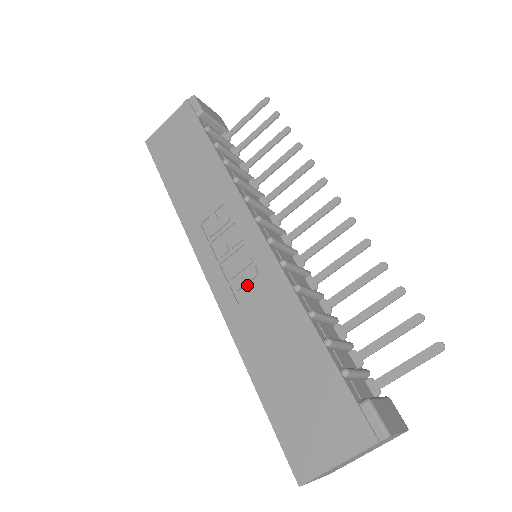
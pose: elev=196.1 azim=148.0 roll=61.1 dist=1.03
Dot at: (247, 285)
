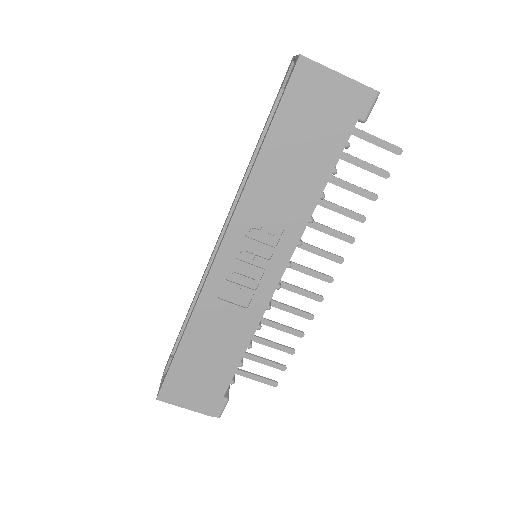
Dot at: (236, 294)
